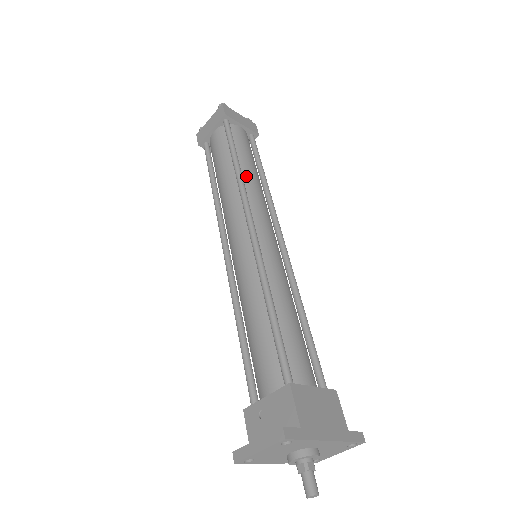
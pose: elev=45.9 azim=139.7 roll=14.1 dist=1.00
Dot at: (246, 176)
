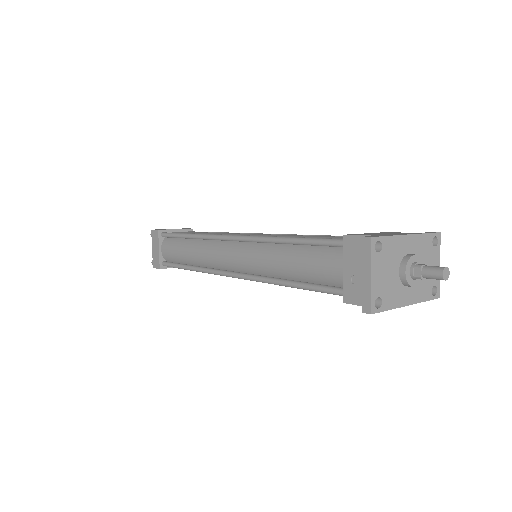
Dot at: occluded
